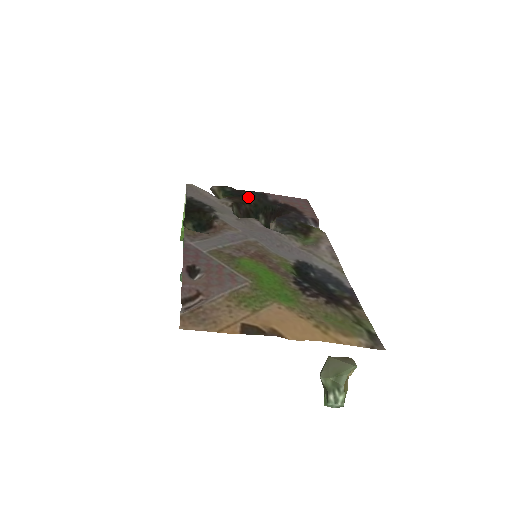
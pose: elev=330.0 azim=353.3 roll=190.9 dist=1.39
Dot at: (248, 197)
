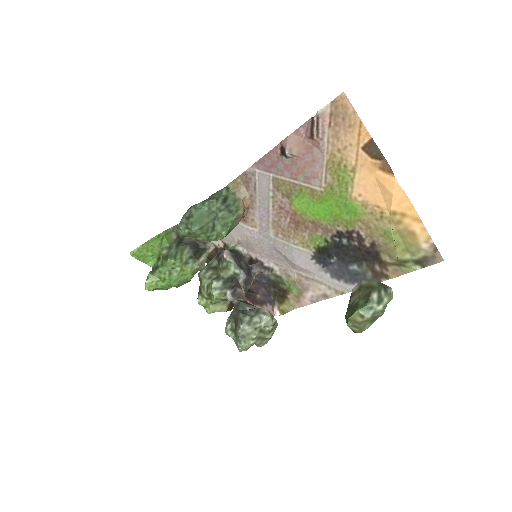
Dot at: occluded
